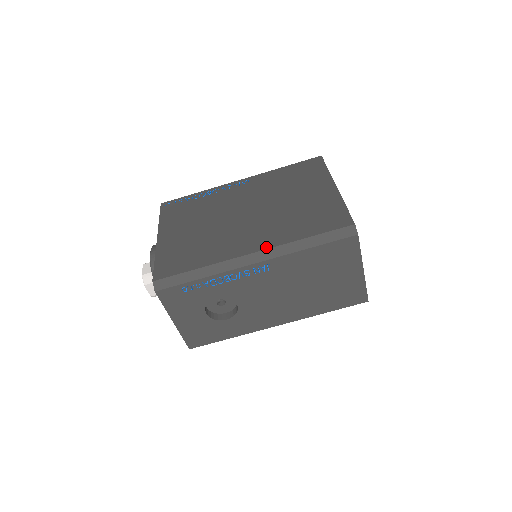
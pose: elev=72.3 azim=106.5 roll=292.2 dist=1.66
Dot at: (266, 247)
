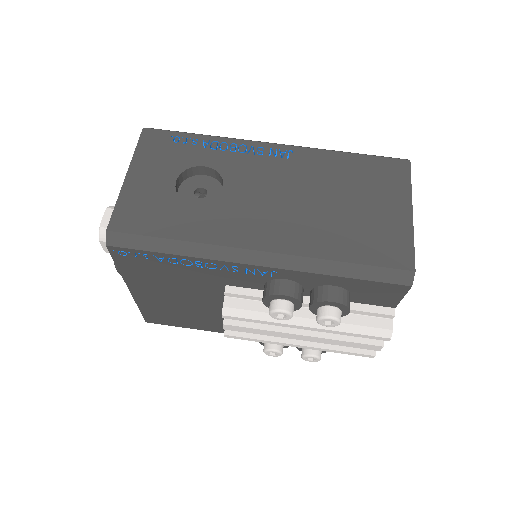
Dot at: occluded
